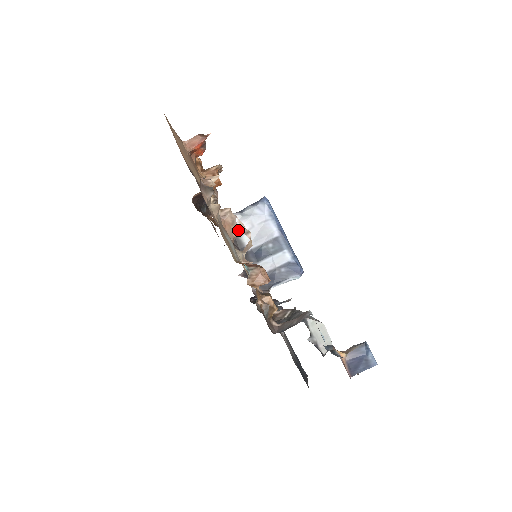
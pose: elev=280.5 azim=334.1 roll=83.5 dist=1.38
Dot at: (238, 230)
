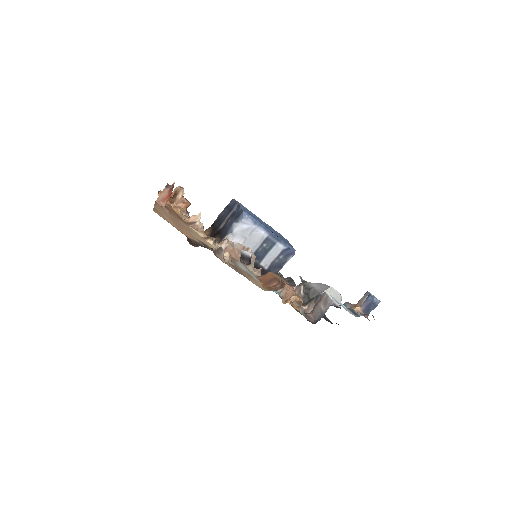
Dot at: (240, 251)
